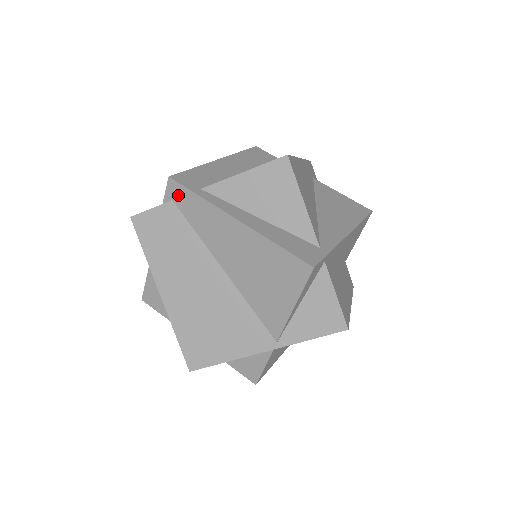
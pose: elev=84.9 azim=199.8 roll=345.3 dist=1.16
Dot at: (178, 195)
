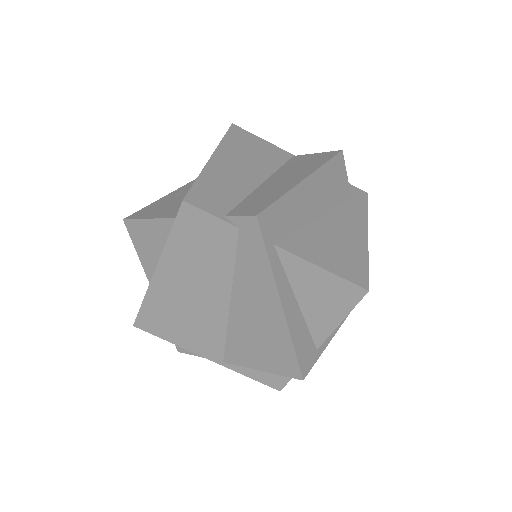
Dot at: (249, 233)
